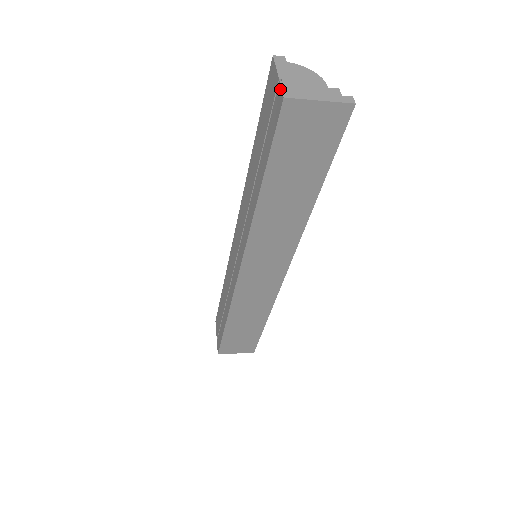
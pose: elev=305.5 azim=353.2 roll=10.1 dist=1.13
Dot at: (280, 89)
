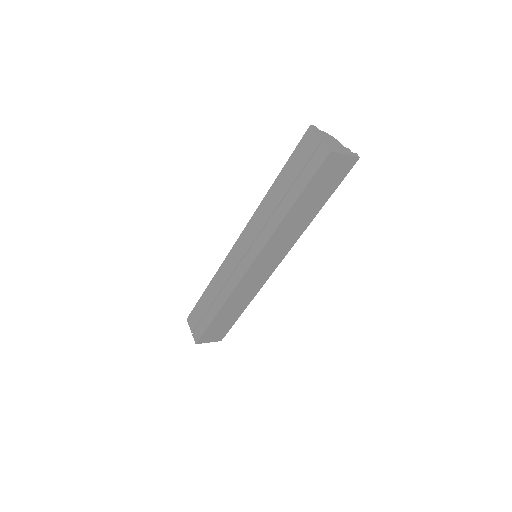
Dot at: (325, 146)
